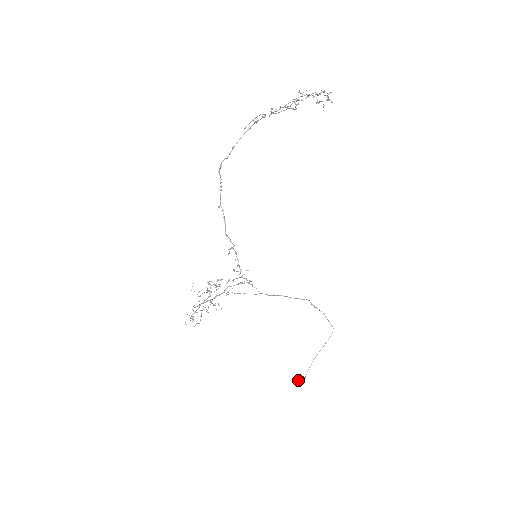
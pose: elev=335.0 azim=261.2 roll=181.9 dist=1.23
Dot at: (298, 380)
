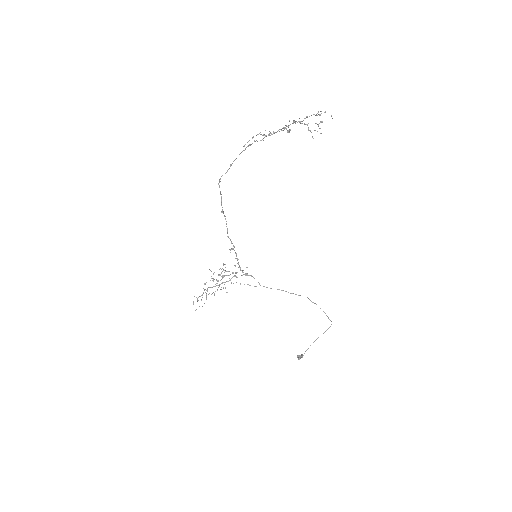
Dot at: (297, 357)
